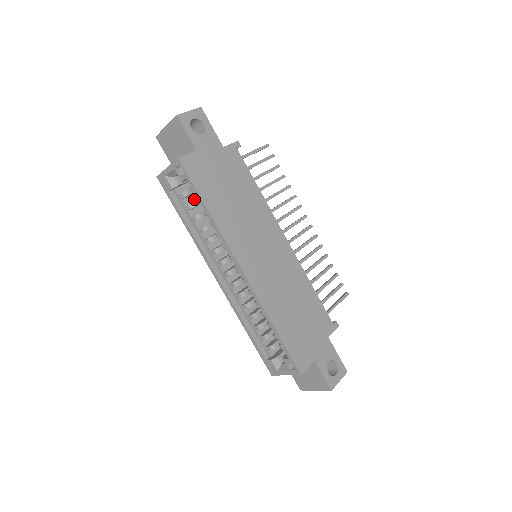
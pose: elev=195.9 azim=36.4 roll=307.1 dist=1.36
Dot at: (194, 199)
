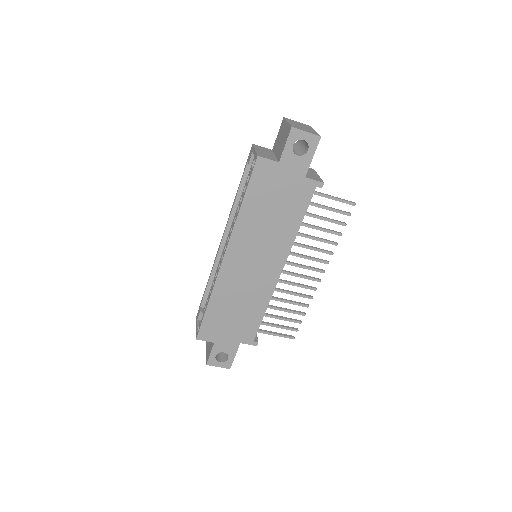
Dot at: occluded
